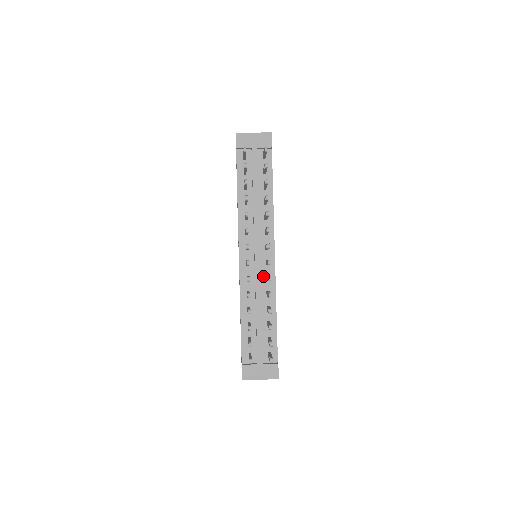
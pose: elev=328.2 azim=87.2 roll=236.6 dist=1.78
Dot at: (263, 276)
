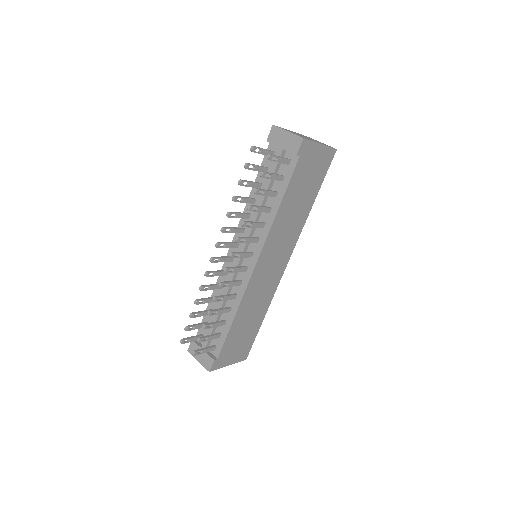
Dot at: (239, 278)
